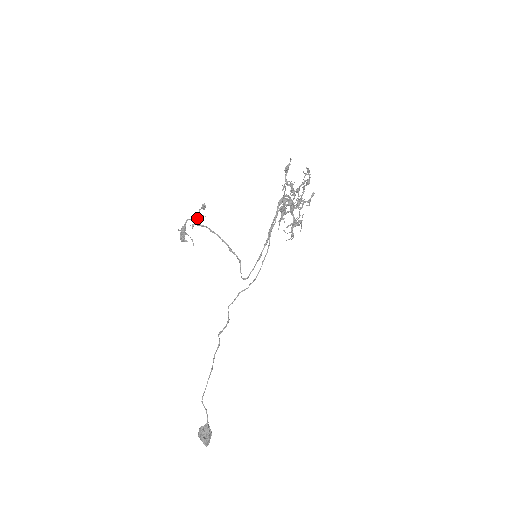
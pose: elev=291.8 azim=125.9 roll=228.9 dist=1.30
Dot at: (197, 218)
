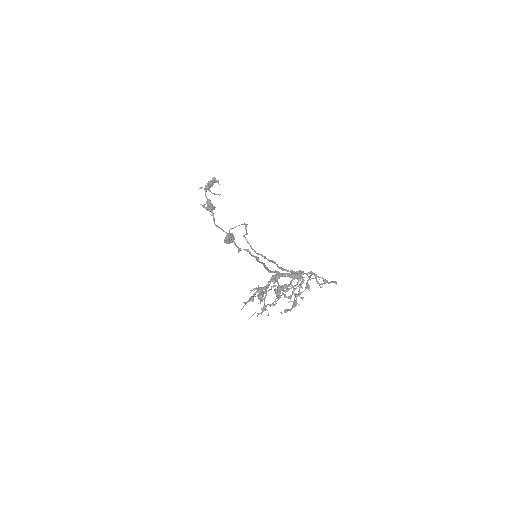
Dot at: (209, 205)
